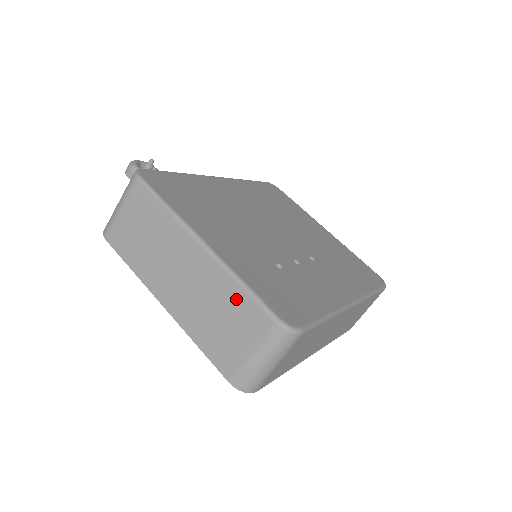
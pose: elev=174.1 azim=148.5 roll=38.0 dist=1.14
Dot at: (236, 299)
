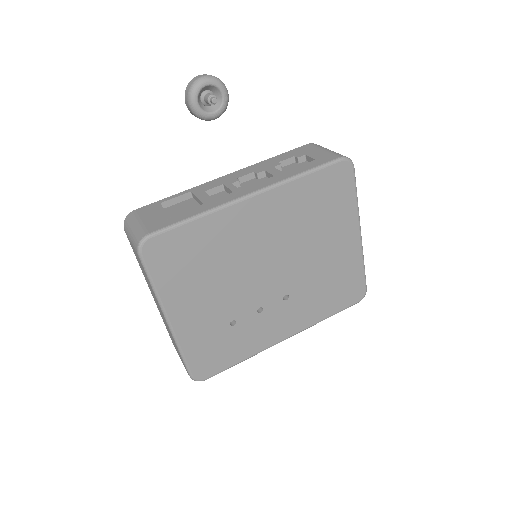
Dot at: (177, 349)
